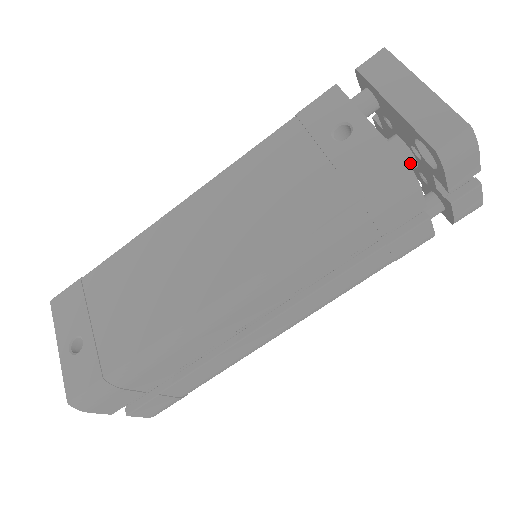
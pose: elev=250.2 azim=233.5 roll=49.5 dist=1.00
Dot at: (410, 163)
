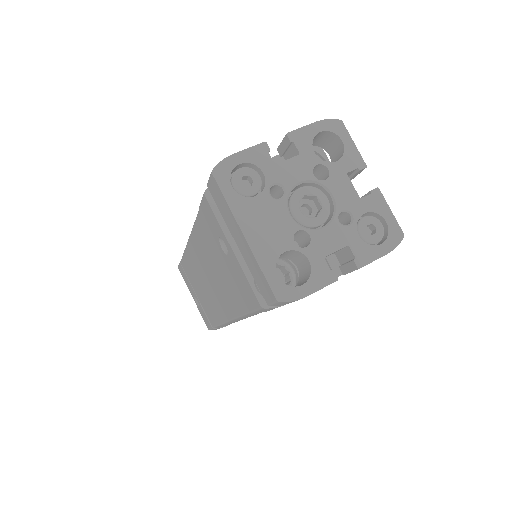
Dot at: occluded
